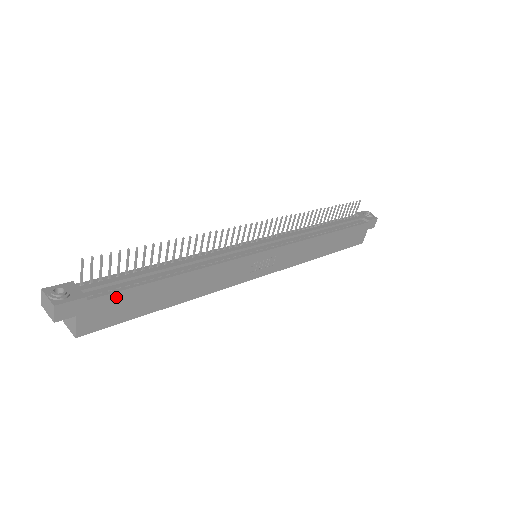
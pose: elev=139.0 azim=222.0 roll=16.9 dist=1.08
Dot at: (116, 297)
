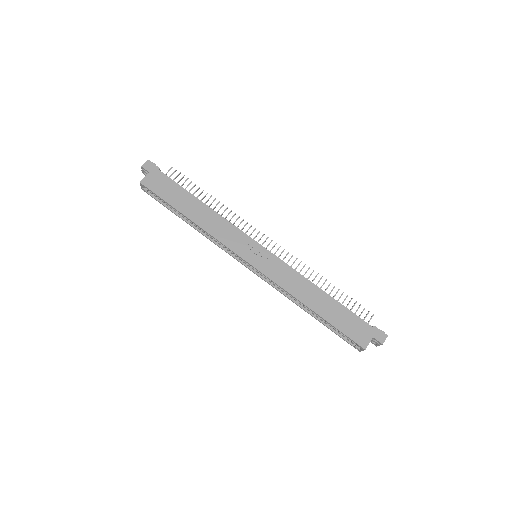
Dot at: (169, 182)
